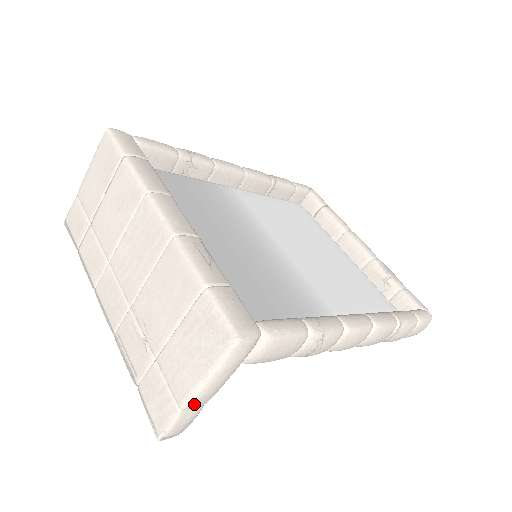
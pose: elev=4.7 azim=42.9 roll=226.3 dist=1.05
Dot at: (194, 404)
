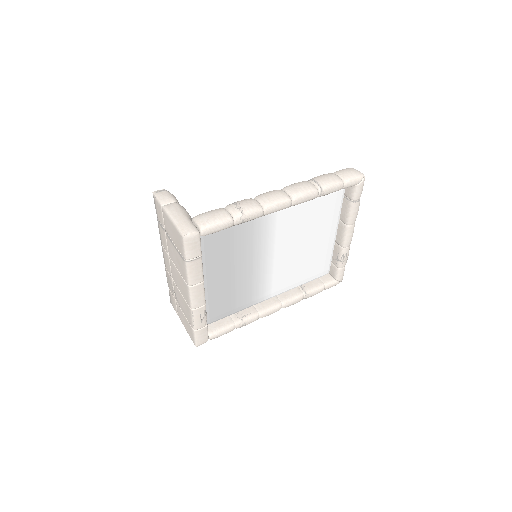
Dot at: occluded
